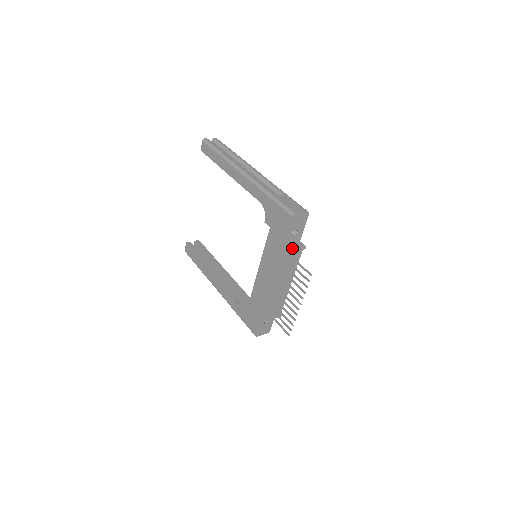
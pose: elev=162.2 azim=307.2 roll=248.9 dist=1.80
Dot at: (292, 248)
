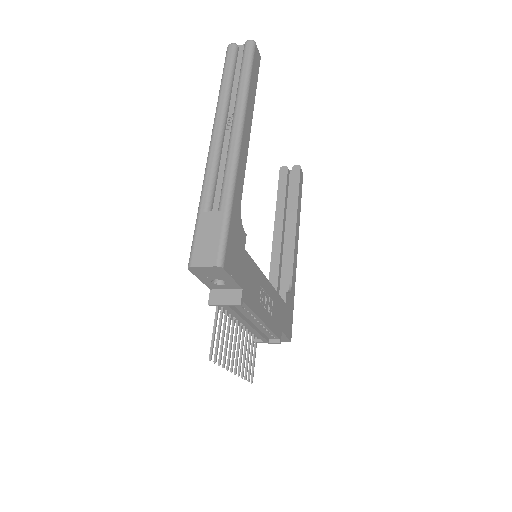
Dot at: (215, 301)
